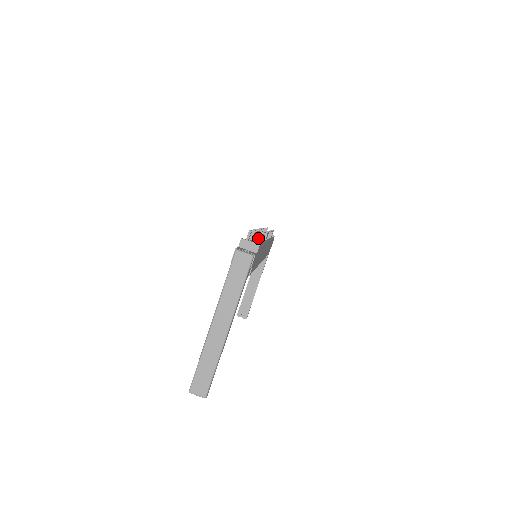
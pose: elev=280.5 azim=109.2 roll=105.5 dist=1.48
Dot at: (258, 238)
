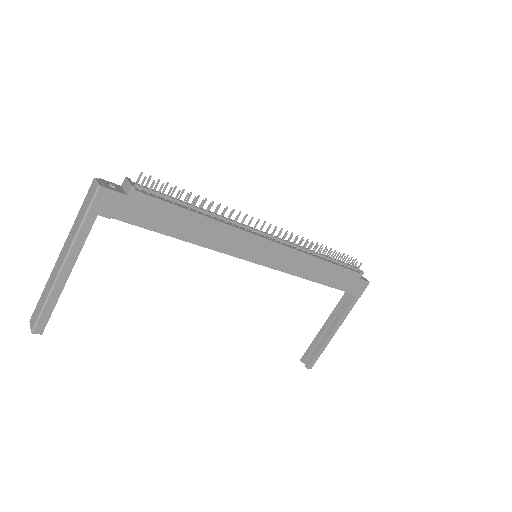
Dot at: (143, 182)
